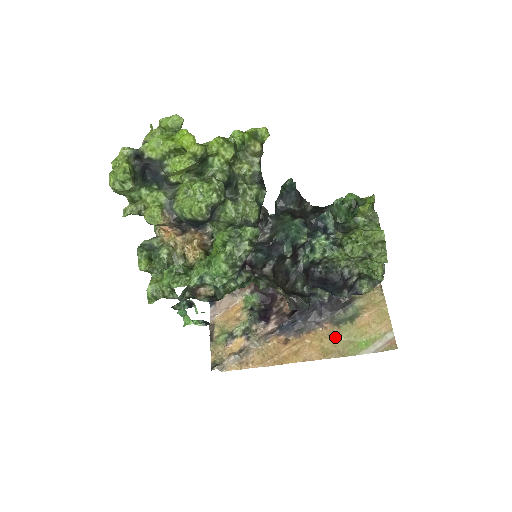
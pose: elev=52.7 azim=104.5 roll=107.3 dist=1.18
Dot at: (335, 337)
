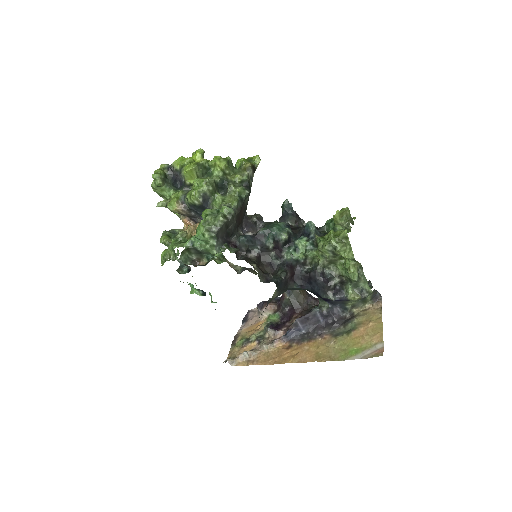
Dot at: (330, 345)
